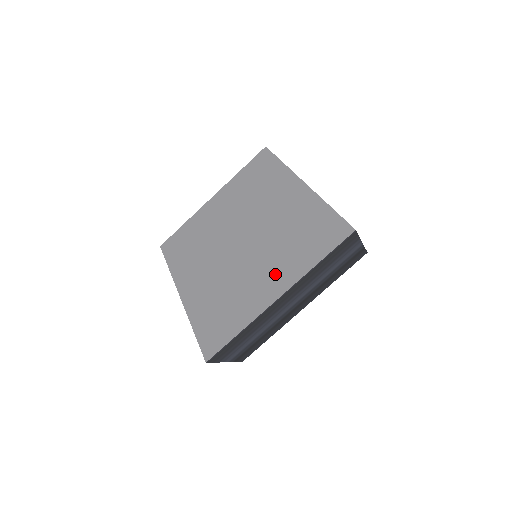
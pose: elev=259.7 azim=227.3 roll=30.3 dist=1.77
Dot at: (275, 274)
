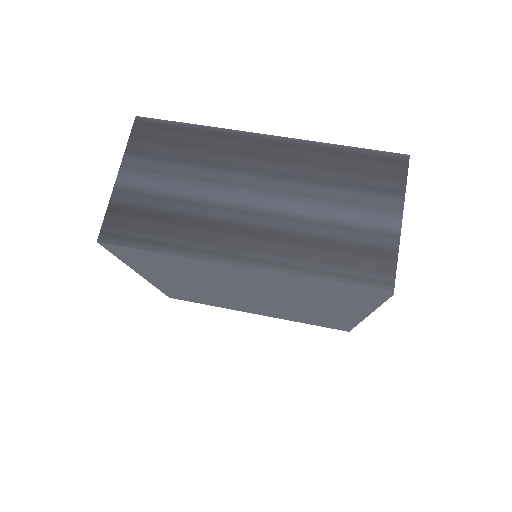
Dot at: occluded
